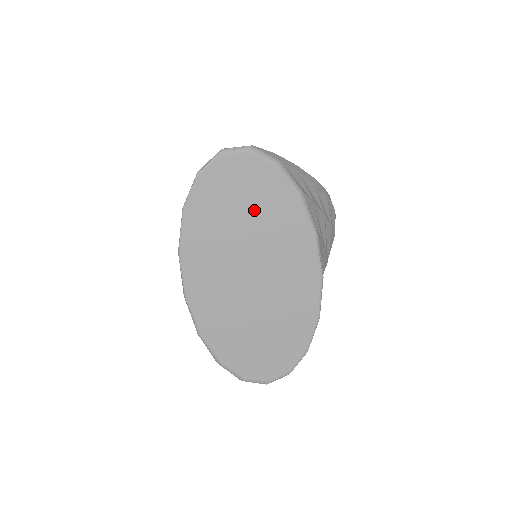
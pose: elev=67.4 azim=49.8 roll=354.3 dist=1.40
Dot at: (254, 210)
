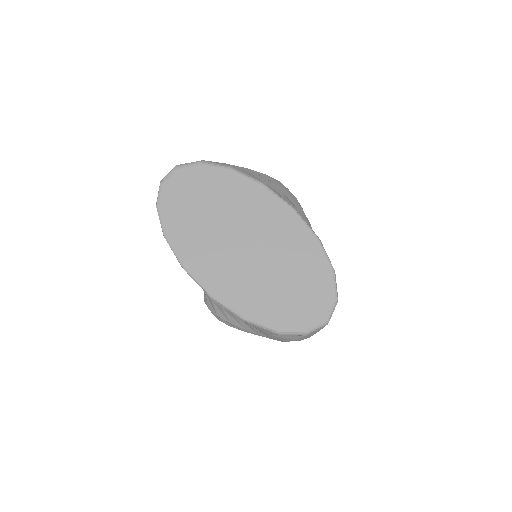
Dot at: (210, 200)
